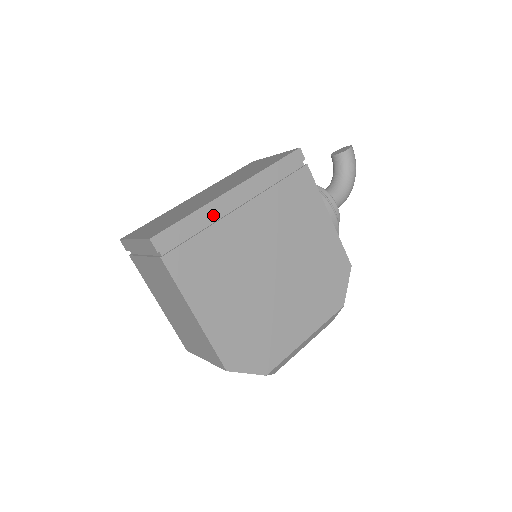
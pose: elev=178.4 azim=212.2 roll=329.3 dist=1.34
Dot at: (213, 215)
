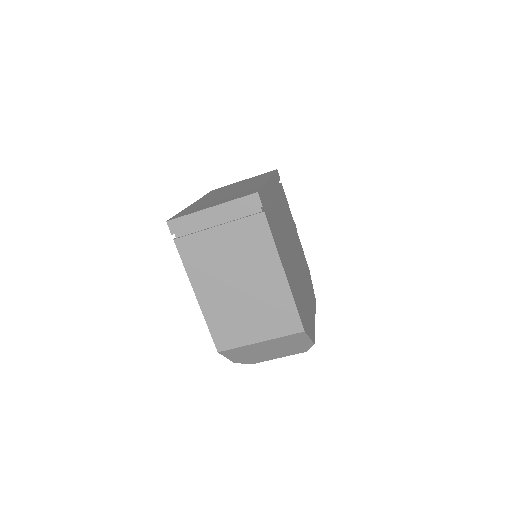
Dot at: (269, 193)
